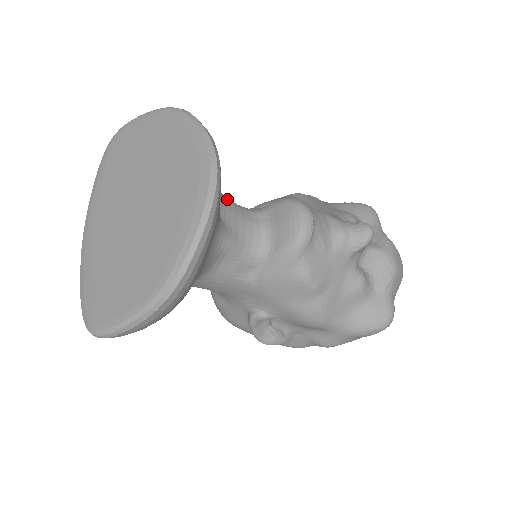
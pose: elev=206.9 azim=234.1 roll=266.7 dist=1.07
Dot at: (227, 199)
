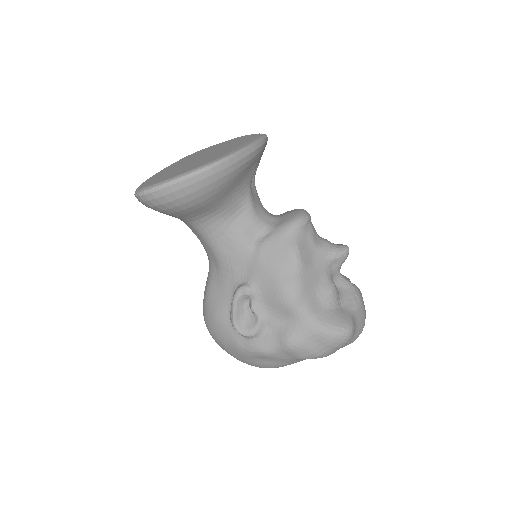
Dot at: occluded
